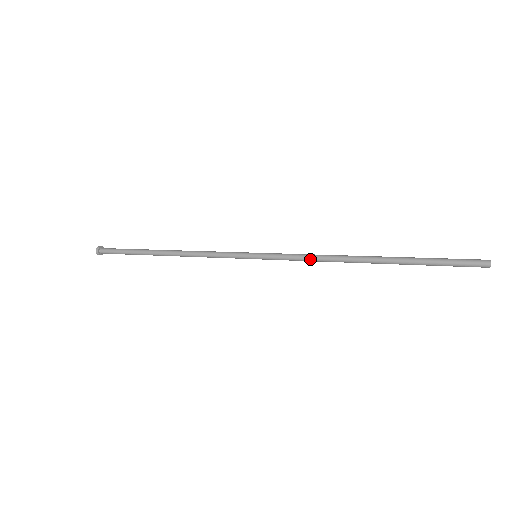
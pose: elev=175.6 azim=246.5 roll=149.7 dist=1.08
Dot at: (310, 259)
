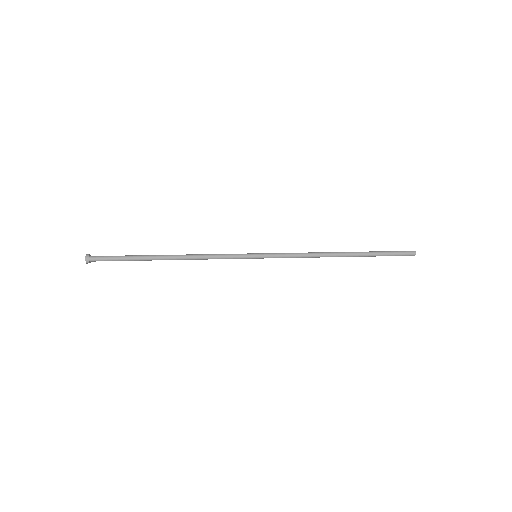
Dot at: (301, 254)
